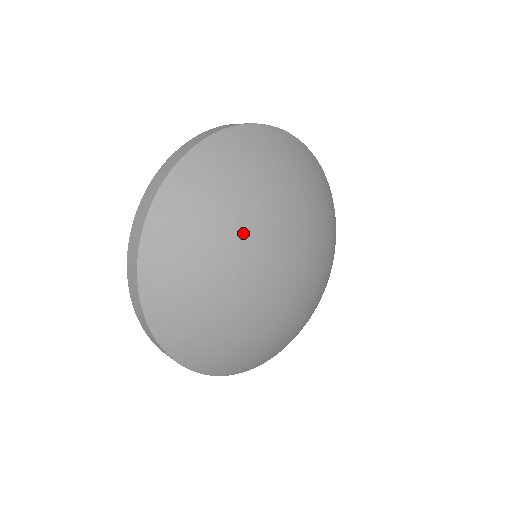
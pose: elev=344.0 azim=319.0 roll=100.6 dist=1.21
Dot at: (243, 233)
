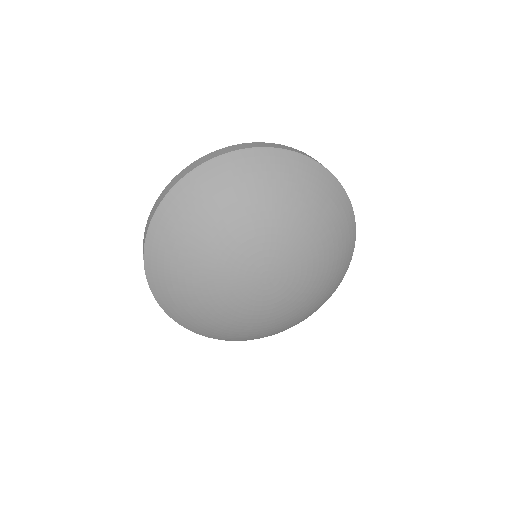
Dot at: (233, 235)
